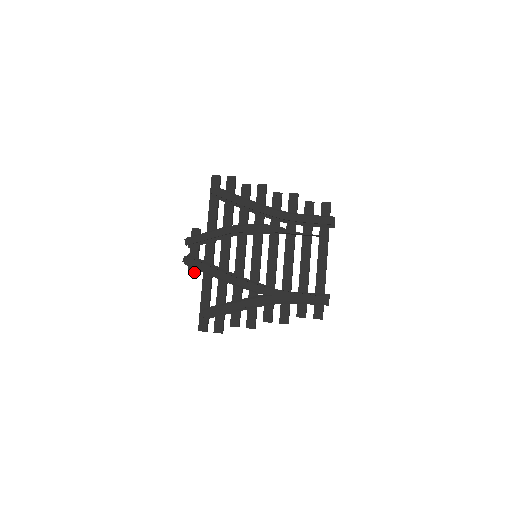
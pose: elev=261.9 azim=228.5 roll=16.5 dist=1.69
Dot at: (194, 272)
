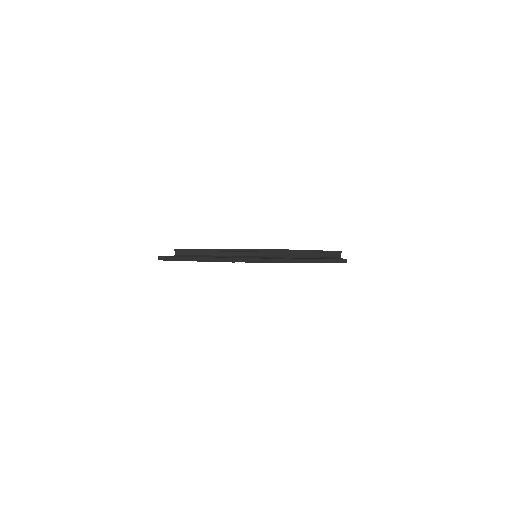
Dot at: occluded
